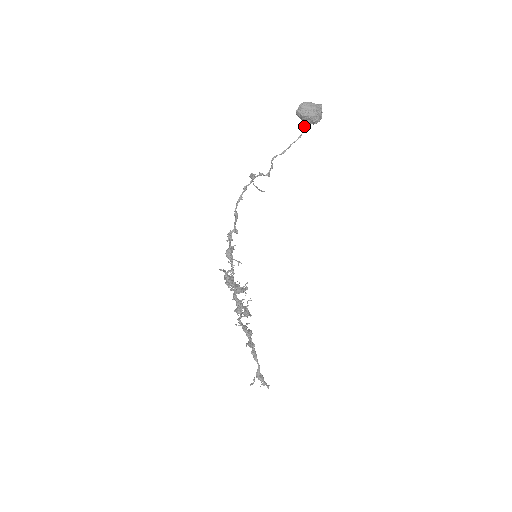
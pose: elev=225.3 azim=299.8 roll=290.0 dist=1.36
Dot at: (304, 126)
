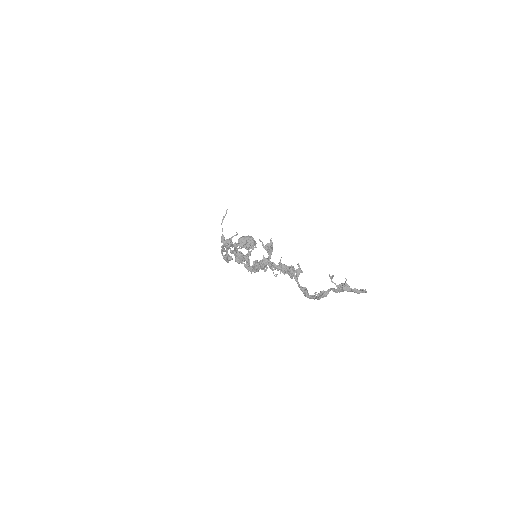
Dot at: (246, 241)
